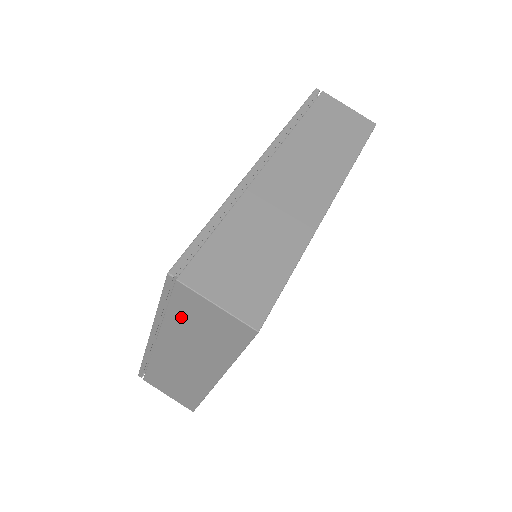
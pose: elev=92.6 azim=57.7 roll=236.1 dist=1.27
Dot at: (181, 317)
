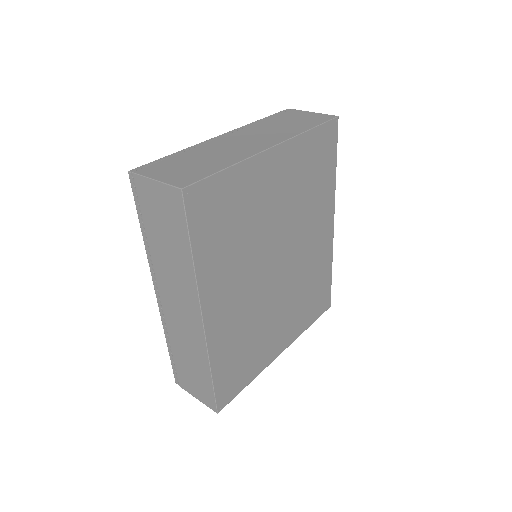
Dot at: (277, 120)
